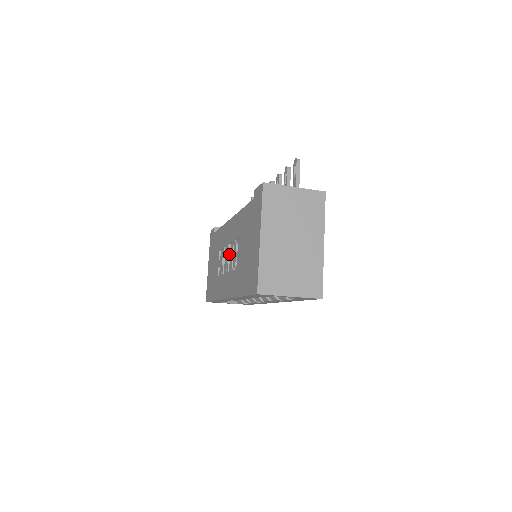
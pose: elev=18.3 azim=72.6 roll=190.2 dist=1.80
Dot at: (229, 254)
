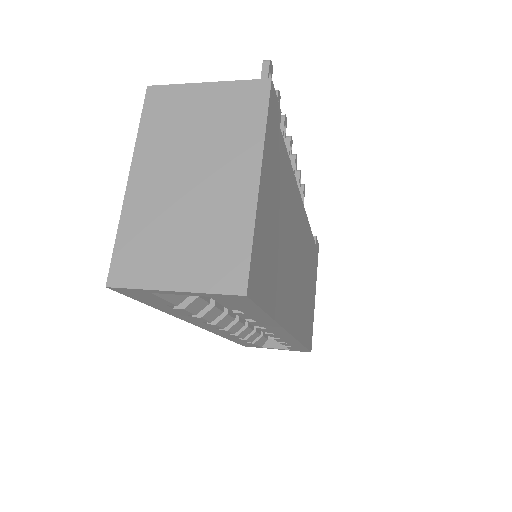
Dot at: occluded
